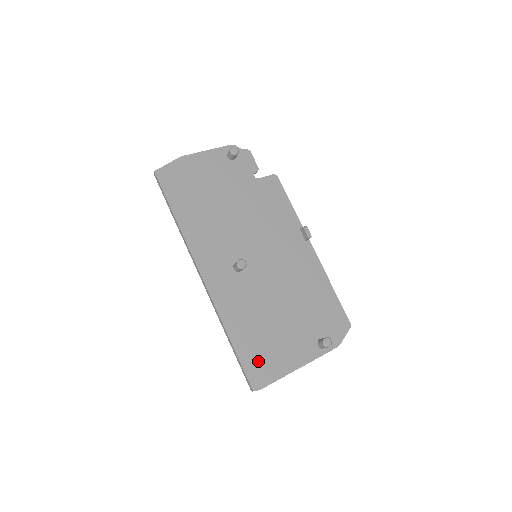
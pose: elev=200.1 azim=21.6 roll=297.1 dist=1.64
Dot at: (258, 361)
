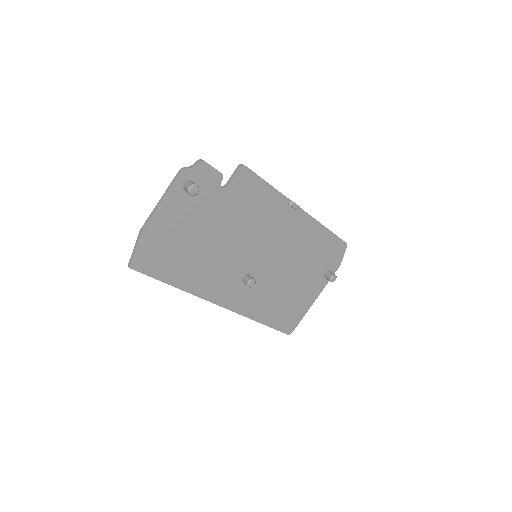
Dot at: (286, 319)
